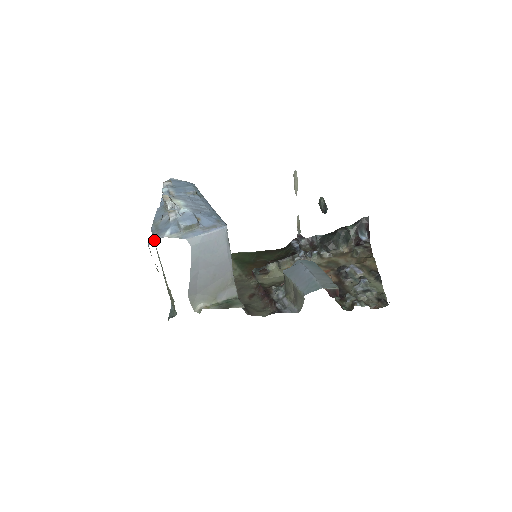
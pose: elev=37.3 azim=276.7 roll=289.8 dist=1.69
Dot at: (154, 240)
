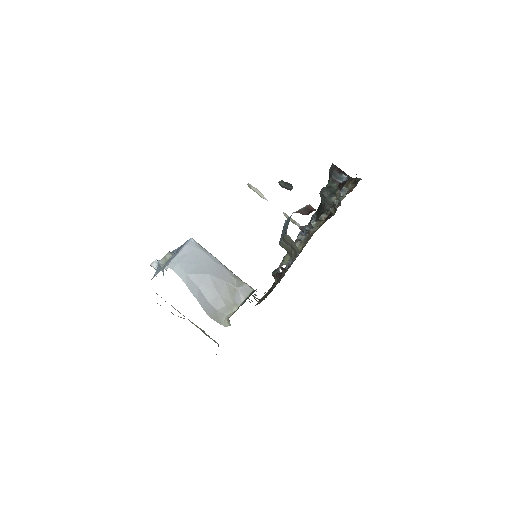
Dot at: occluded
